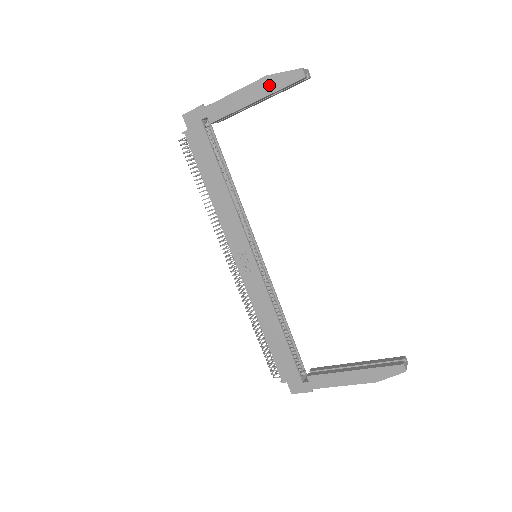
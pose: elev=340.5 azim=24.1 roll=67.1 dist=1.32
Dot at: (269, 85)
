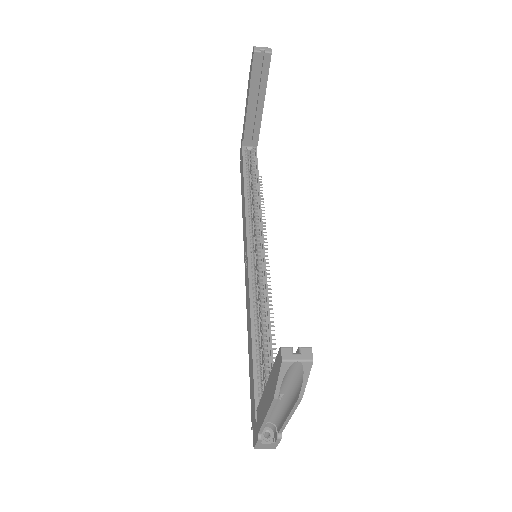
Dot at: (249, 80)
